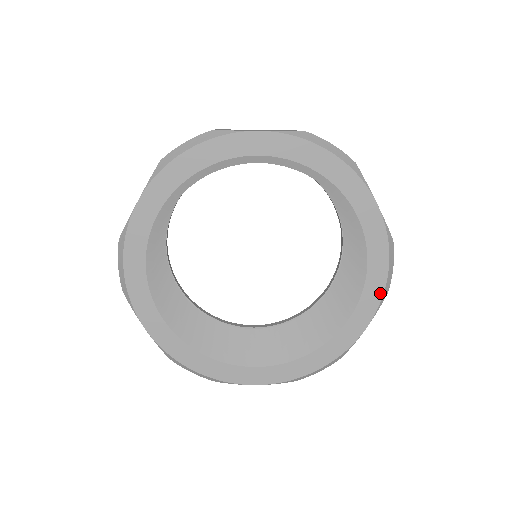
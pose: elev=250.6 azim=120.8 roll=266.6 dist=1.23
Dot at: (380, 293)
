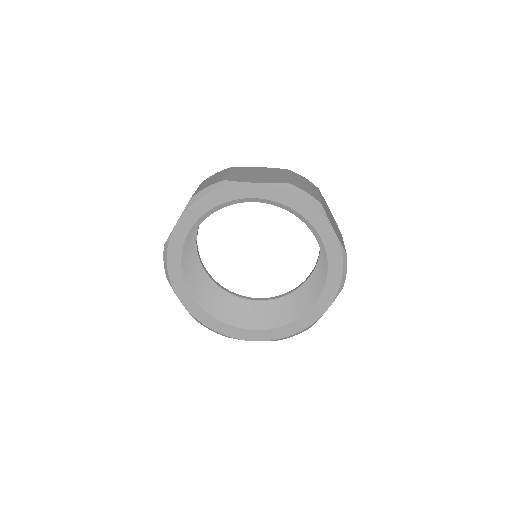
Dot at: (316, 211)
